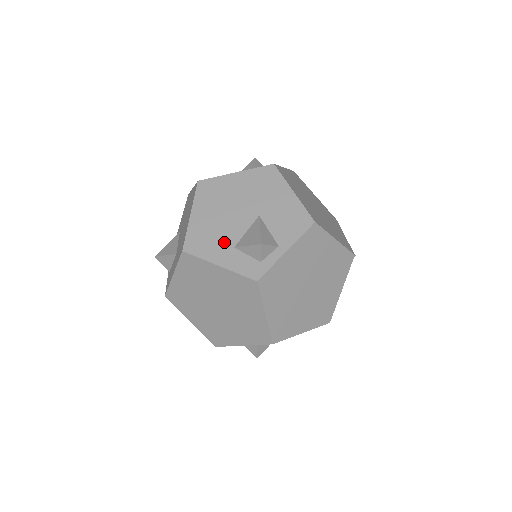
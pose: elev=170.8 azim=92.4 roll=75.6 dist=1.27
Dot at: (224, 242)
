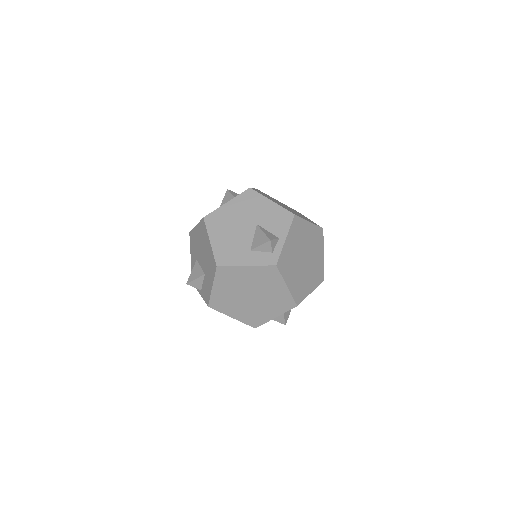
Dot at: (242, 250)
